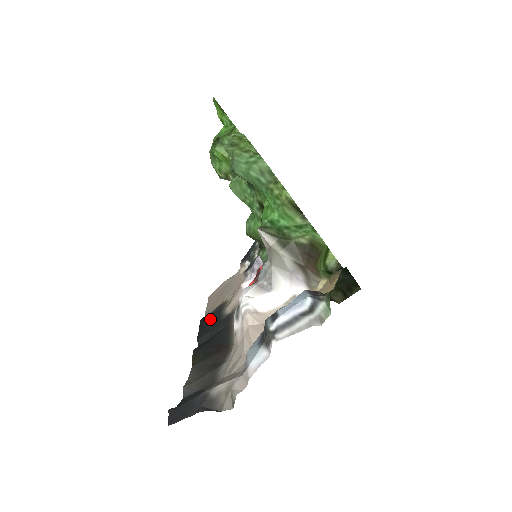
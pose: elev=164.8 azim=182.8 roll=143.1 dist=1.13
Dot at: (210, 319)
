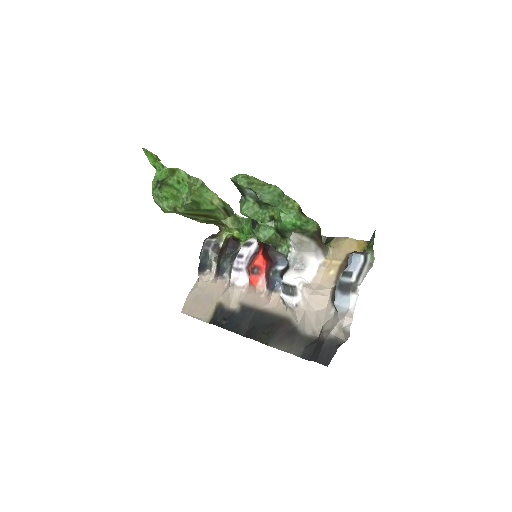
Dot at: (224, 319)
